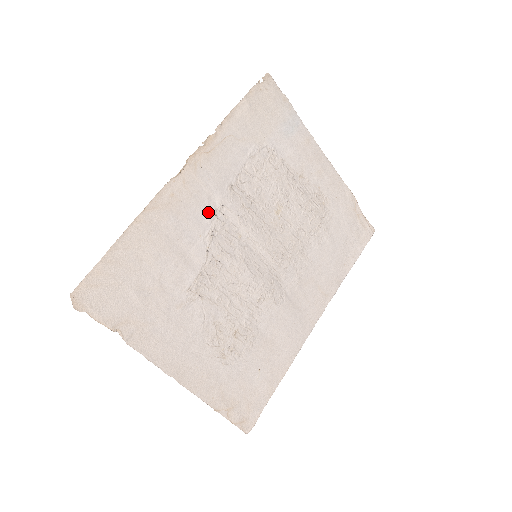
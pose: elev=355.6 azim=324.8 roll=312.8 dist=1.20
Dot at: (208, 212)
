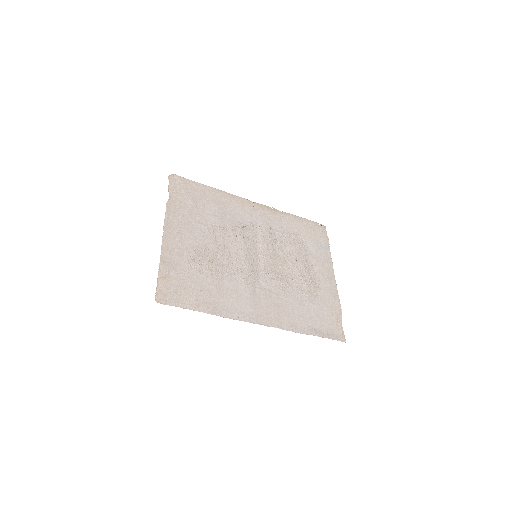
Dot at: (251, 221)
